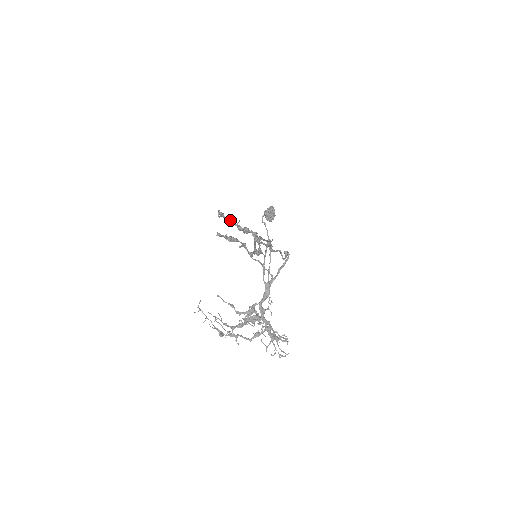
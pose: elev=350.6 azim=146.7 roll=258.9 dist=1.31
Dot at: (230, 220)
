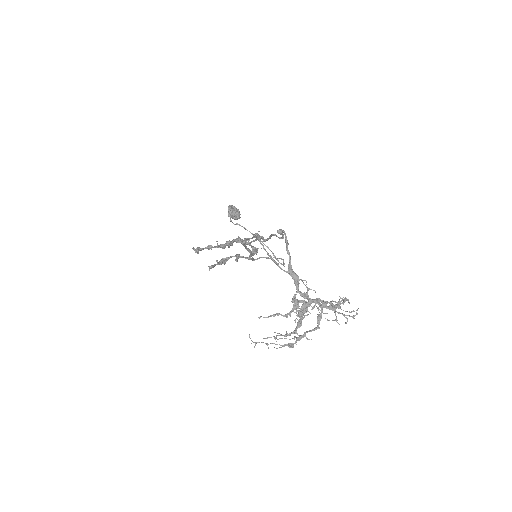
Dot at: (209, 248)
